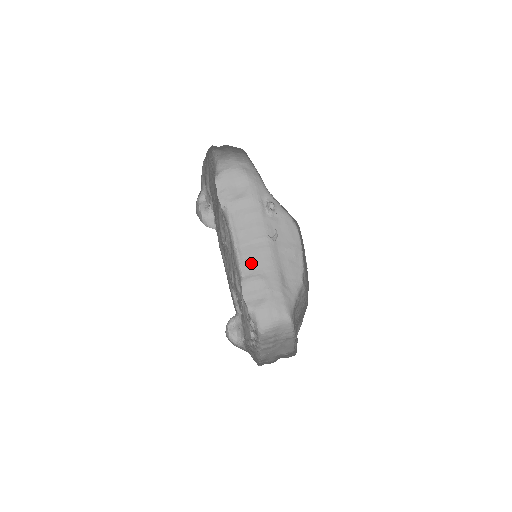
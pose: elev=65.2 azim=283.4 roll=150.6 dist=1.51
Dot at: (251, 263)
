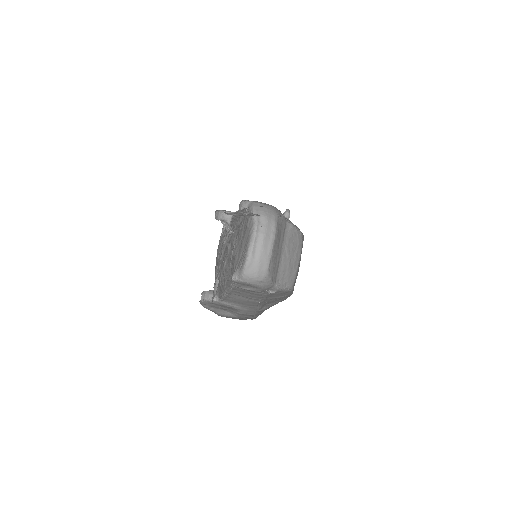
Dot at: (235, 301)
